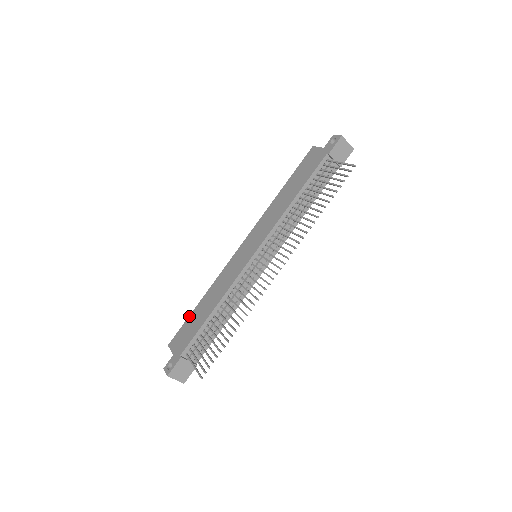
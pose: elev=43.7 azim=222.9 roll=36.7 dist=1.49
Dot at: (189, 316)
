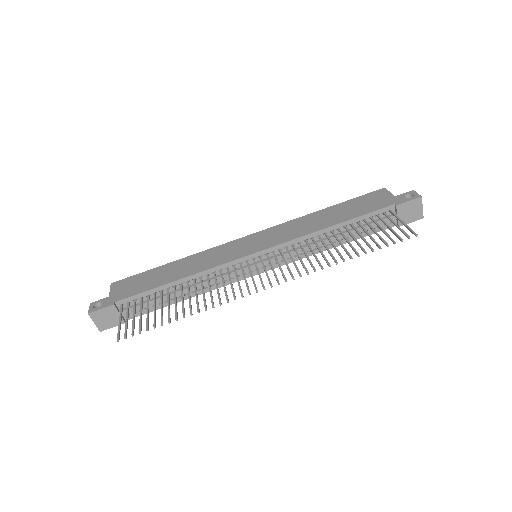
Dot at: (151, 269)
